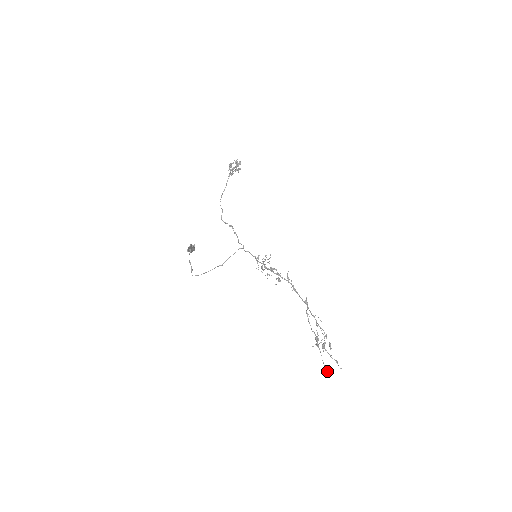
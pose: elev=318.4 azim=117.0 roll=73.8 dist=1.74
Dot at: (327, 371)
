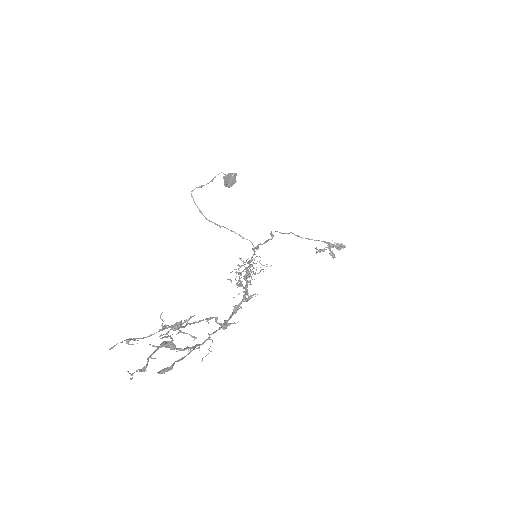
Dot at: (120, 342)
